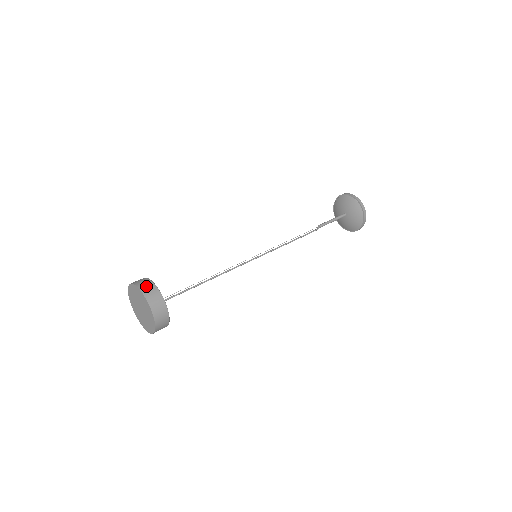
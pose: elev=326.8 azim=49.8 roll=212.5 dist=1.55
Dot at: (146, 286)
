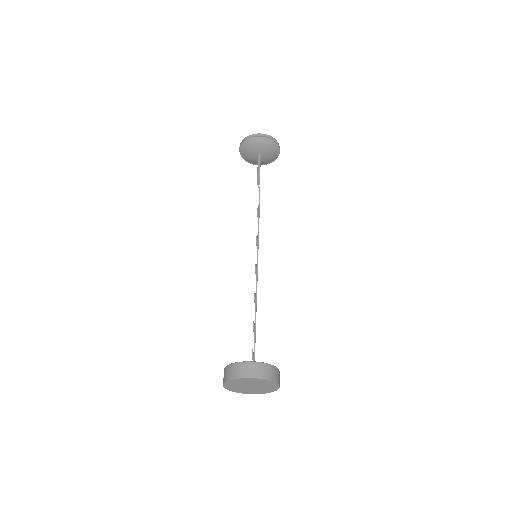
Dot at: (258, 371)
